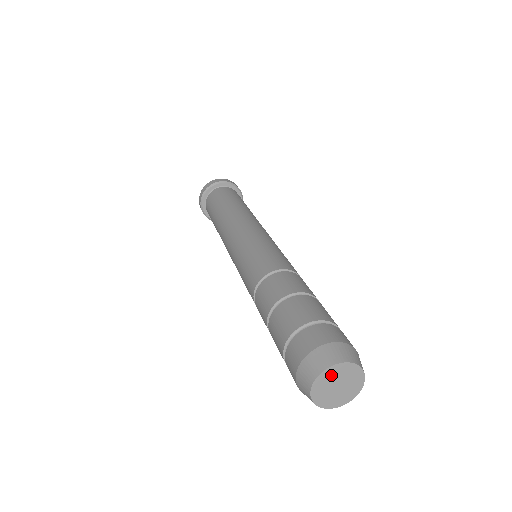
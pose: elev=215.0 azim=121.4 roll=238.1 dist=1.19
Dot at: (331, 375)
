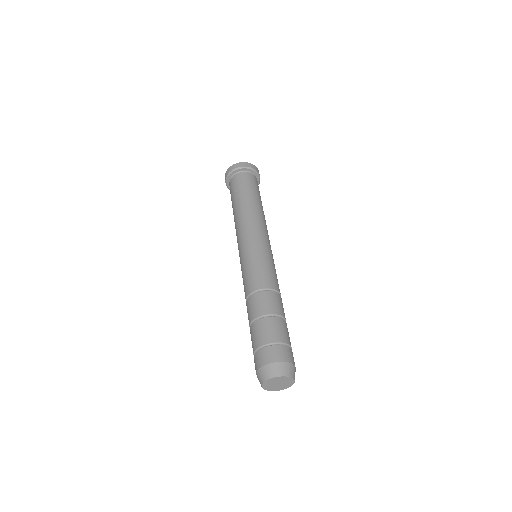
Dot at: (271, 382)
